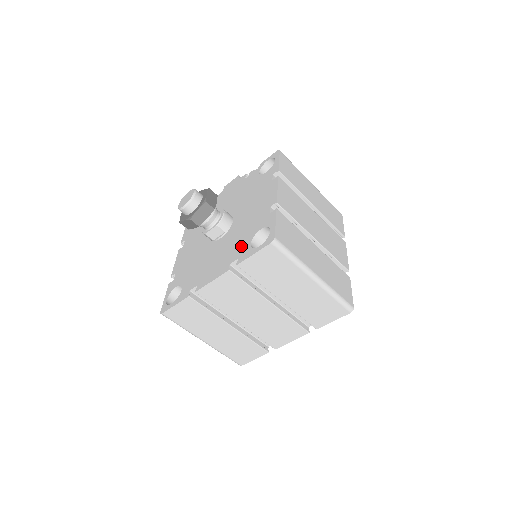
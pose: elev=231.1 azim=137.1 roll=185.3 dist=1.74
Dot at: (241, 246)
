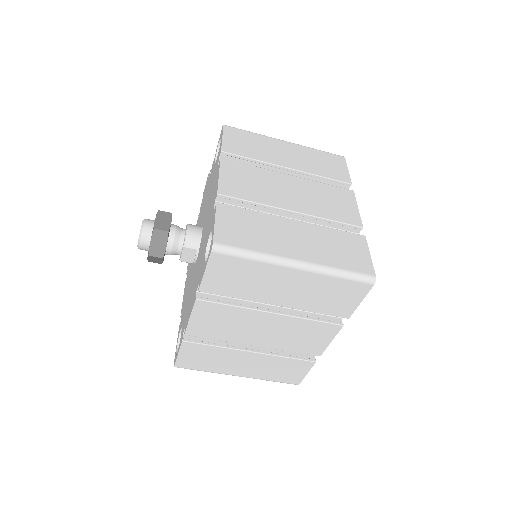
Dot at: (201, 264)
